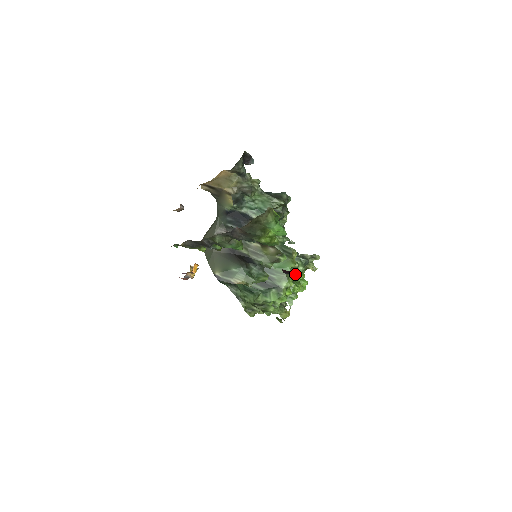
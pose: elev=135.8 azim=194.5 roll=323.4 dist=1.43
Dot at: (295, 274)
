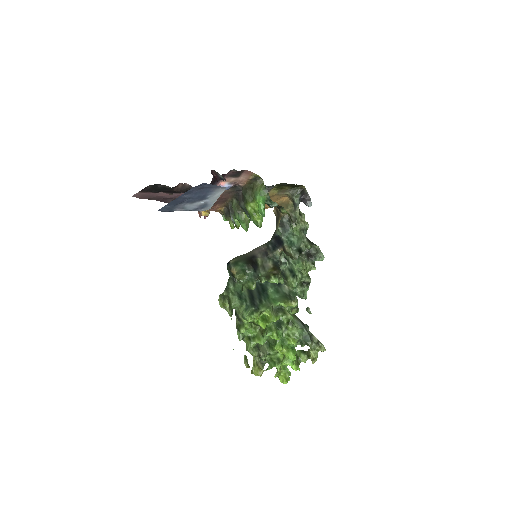
Dot at: (288, 332)
